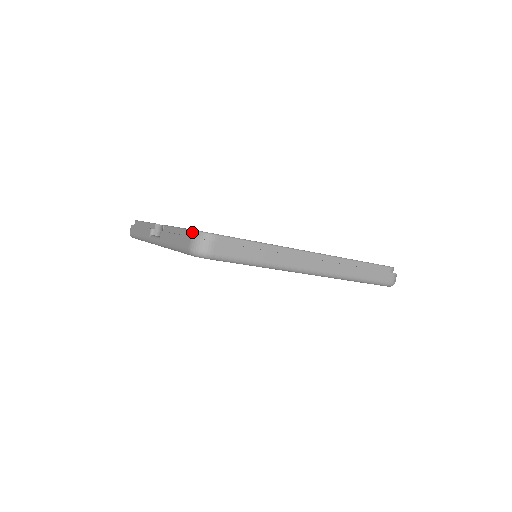
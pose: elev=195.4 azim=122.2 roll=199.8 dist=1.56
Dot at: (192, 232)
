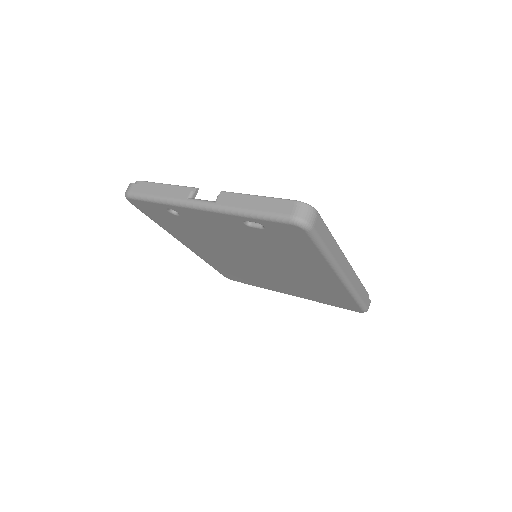
Dot at: (292, 201)
